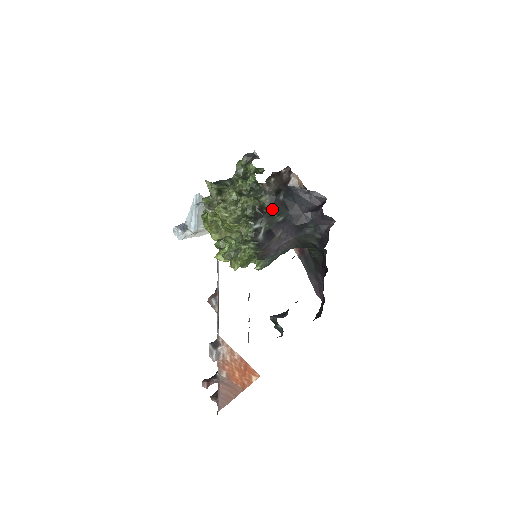
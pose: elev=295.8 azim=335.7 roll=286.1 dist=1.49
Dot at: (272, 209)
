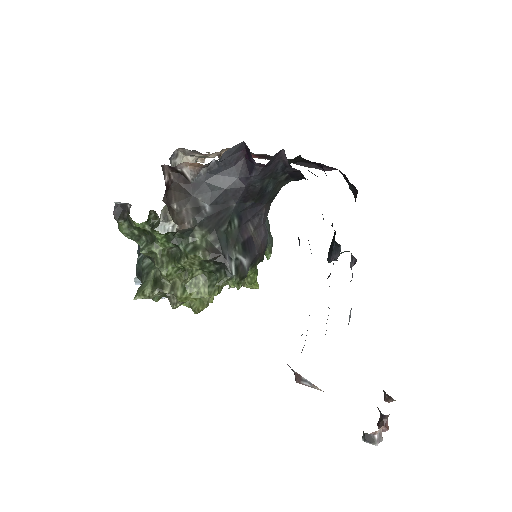
Dot at: (218, 232)
